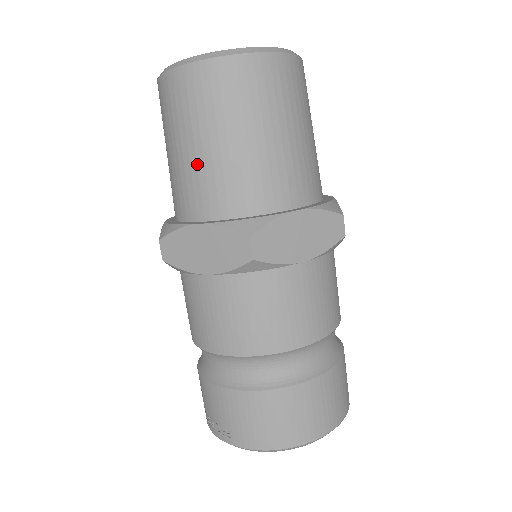
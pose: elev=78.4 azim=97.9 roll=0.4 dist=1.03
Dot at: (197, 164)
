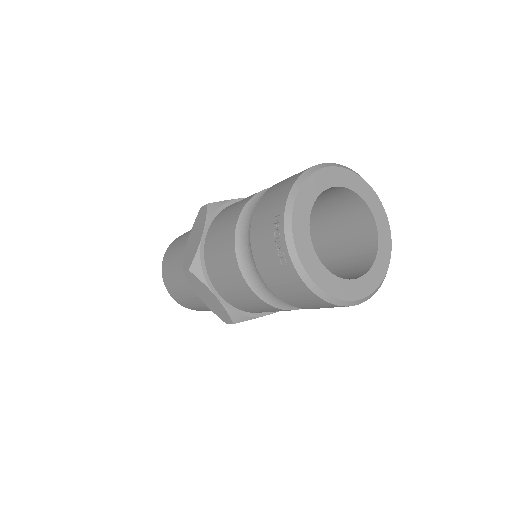
Dot at: (181, 250)
